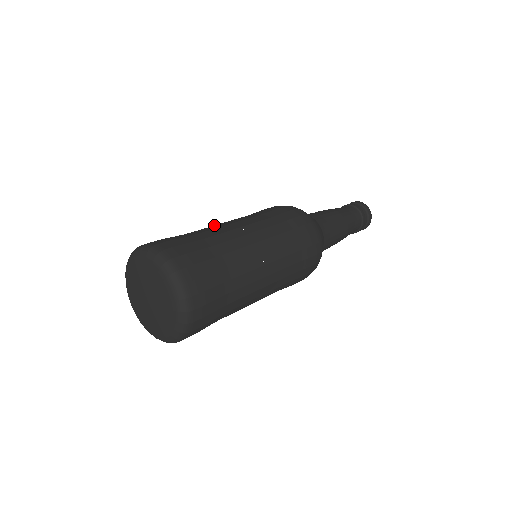
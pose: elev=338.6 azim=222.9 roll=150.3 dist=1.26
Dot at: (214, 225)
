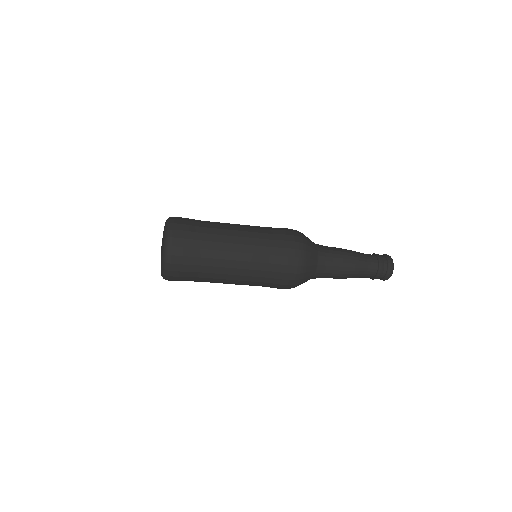
Dot at: occluded
